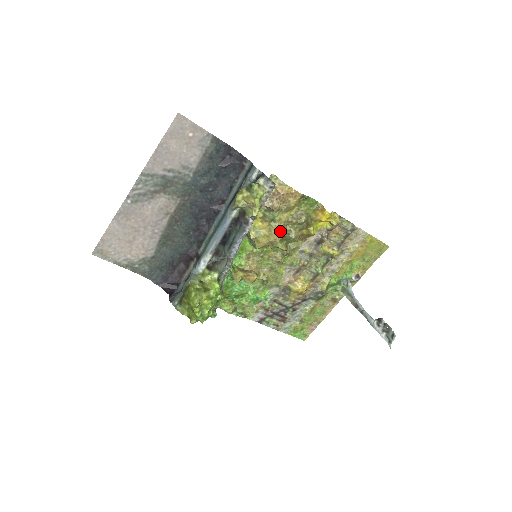
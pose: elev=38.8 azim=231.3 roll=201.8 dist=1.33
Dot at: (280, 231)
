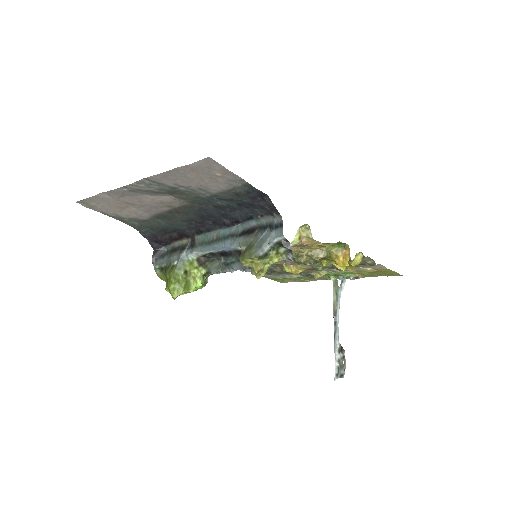
Dot at: occluded
